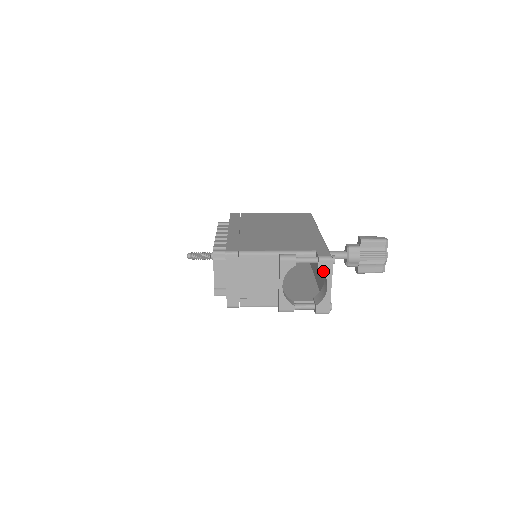
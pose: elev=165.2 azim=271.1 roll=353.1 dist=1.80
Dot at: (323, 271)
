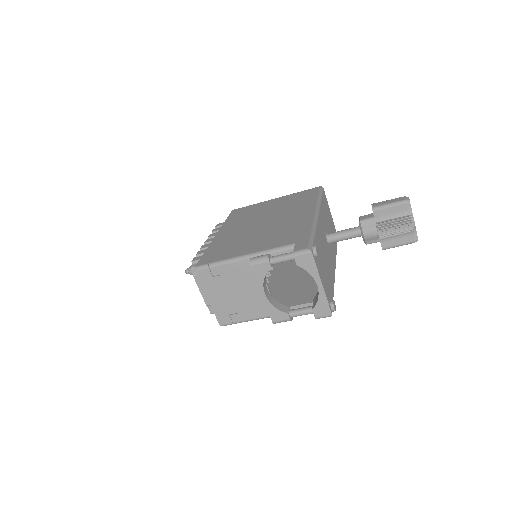
Dot at: (304, 268)
